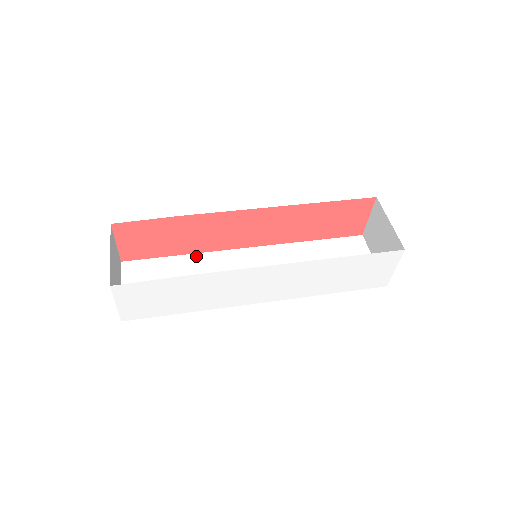
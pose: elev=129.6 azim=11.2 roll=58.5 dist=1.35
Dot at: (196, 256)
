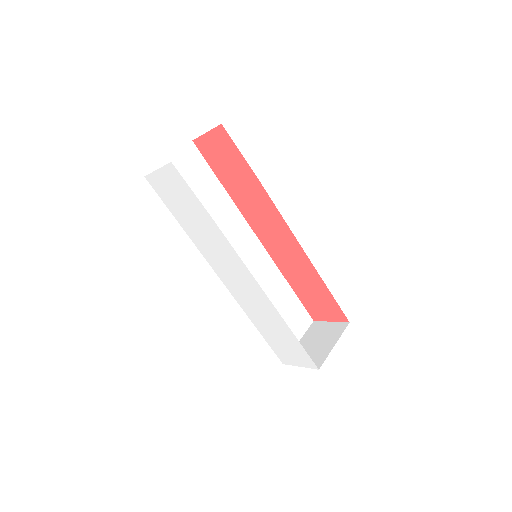
Dot at: (230, 201)
